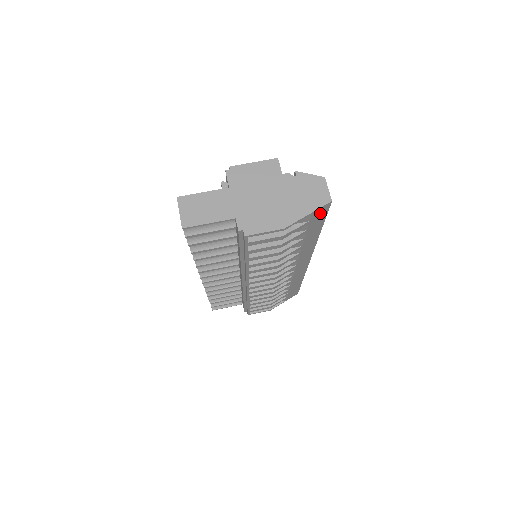
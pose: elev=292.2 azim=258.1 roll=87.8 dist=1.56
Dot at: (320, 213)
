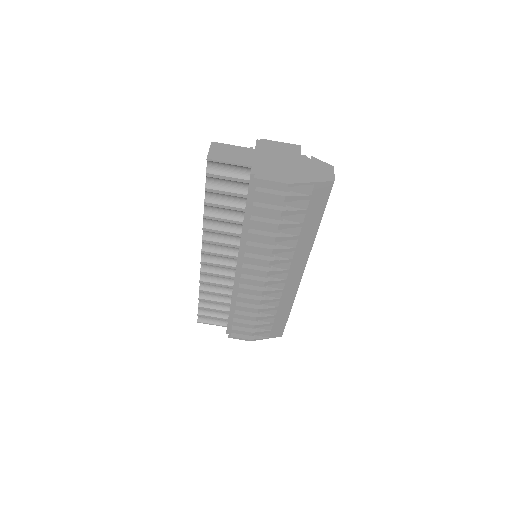
Dot at: (322, 192)
